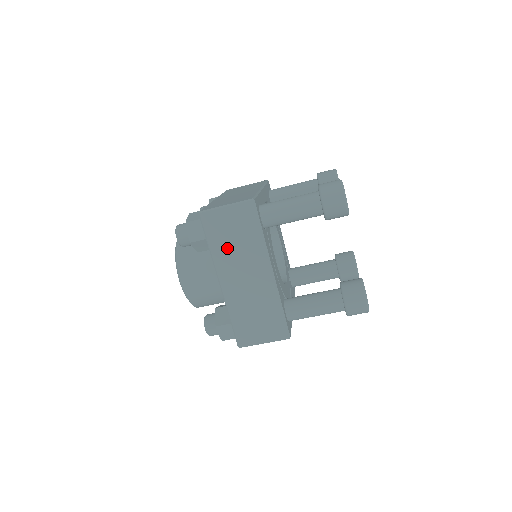
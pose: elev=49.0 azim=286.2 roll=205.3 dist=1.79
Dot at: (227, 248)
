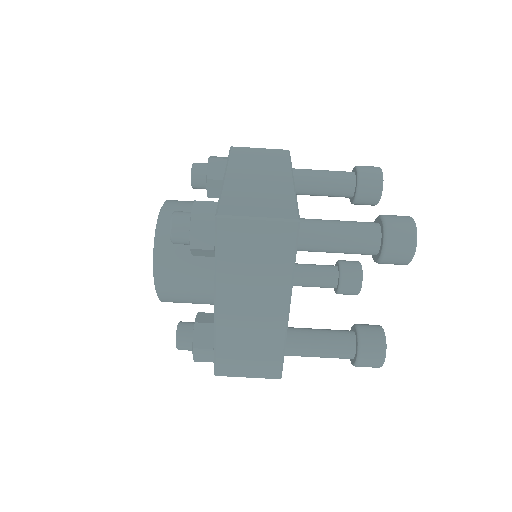
Dot at: (248, 162)
